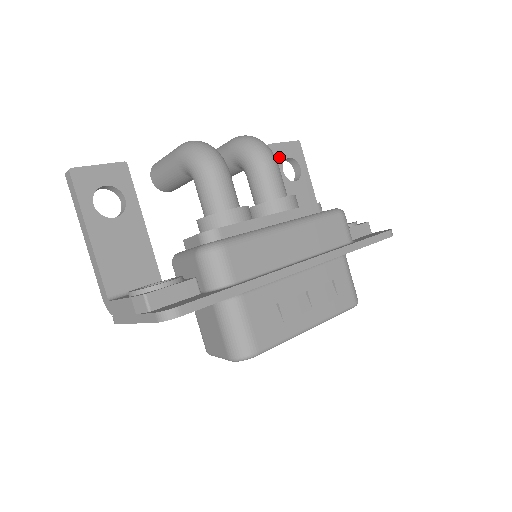
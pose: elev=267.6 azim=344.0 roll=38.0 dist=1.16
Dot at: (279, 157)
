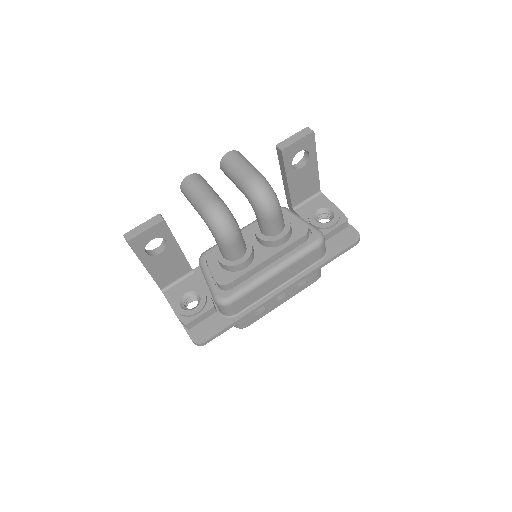
Dot at: (290, 155)
